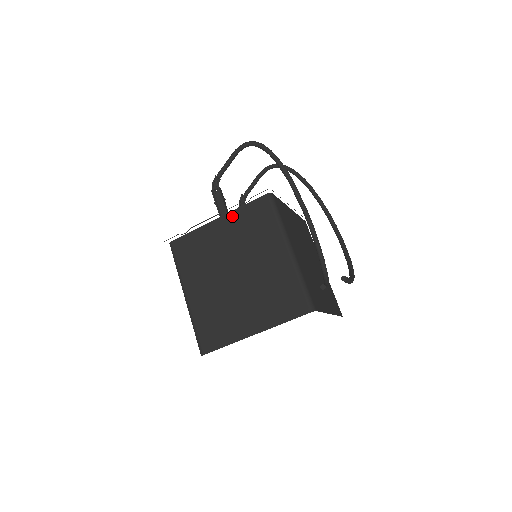
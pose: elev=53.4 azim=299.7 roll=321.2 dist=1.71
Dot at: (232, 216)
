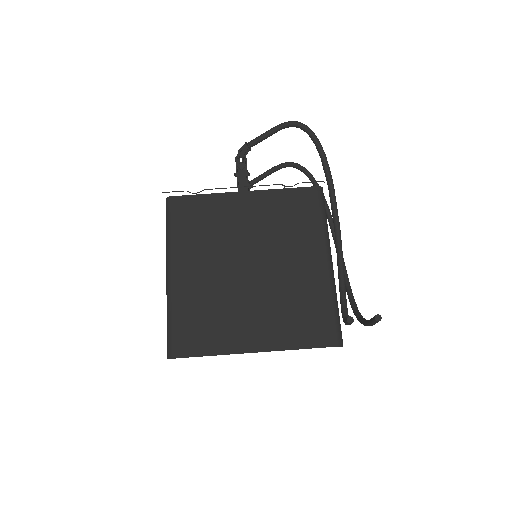
Dot at: (266, 195)
